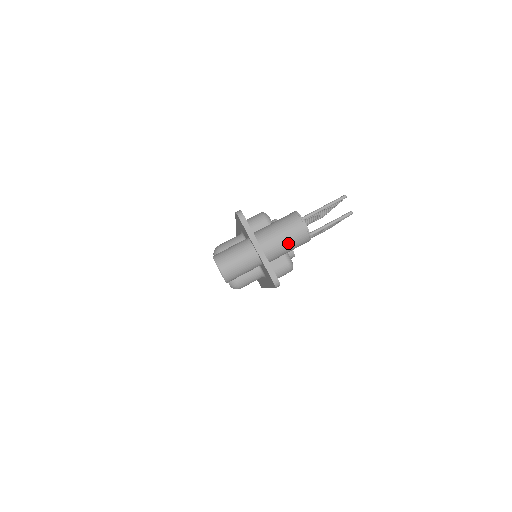
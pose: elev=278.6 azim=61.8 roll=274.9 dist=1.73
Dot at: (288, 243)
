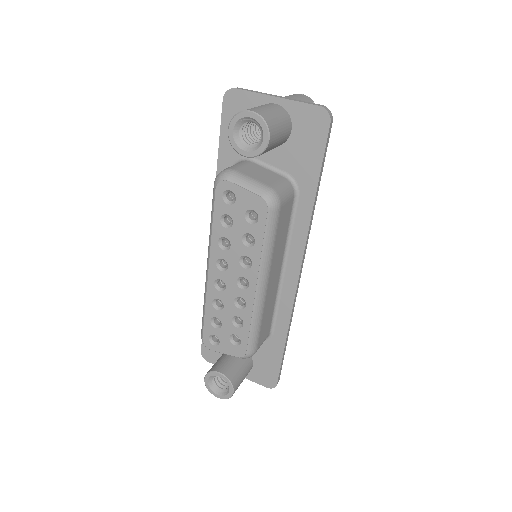
Dot at: occluded
